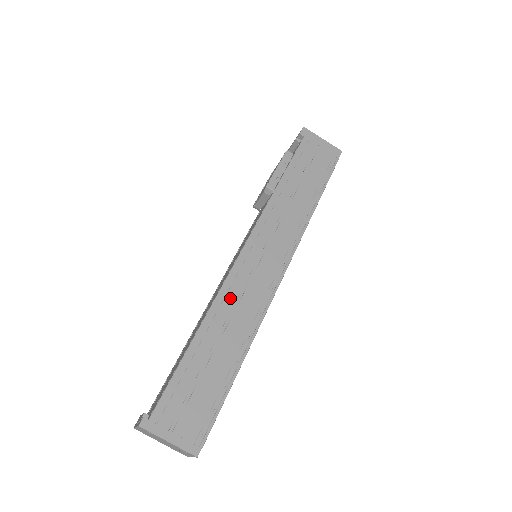
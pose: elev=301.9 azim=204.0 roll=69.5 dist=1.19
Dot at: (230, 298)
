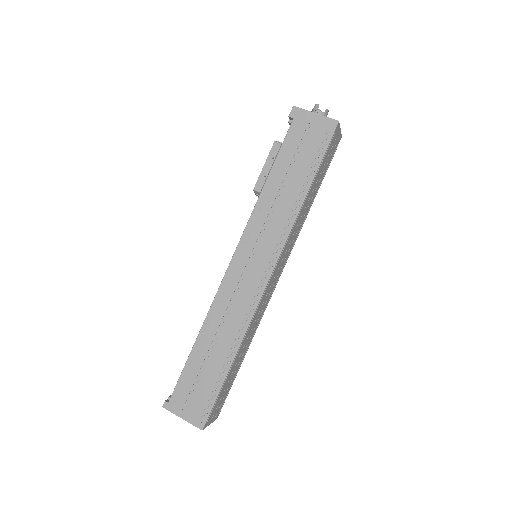
Dot at: (222, 306)
